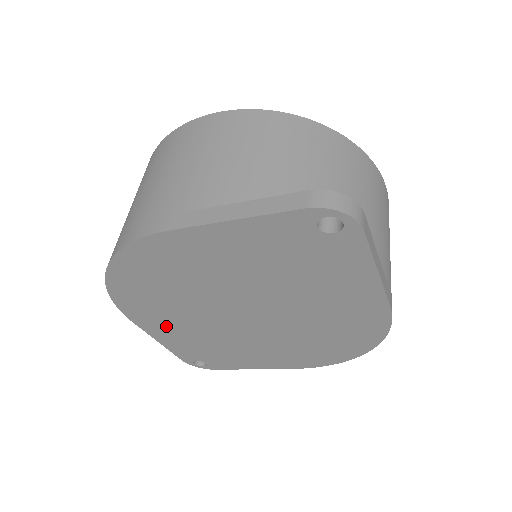
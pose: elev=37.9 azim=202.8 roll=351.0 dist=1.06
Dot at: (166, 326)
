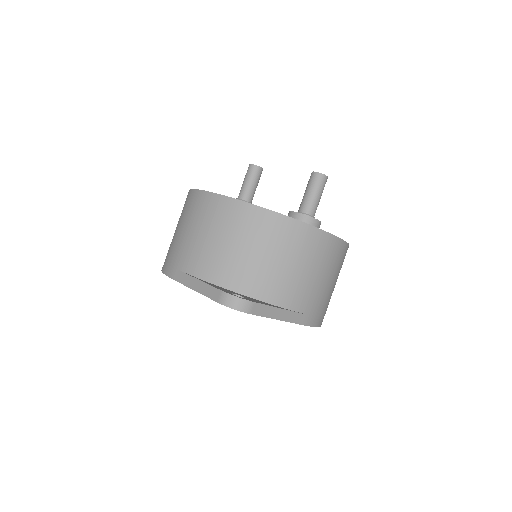
Dot at: occluded
